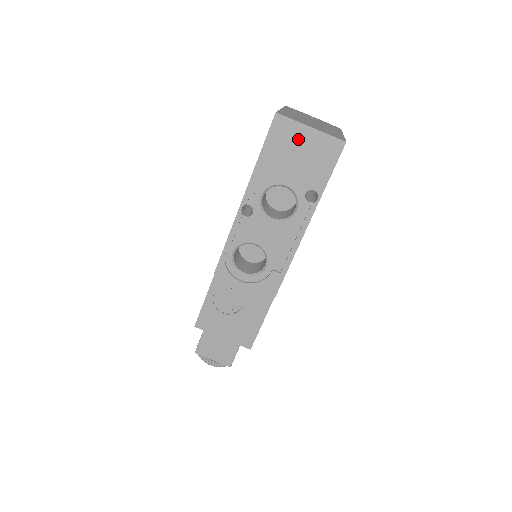
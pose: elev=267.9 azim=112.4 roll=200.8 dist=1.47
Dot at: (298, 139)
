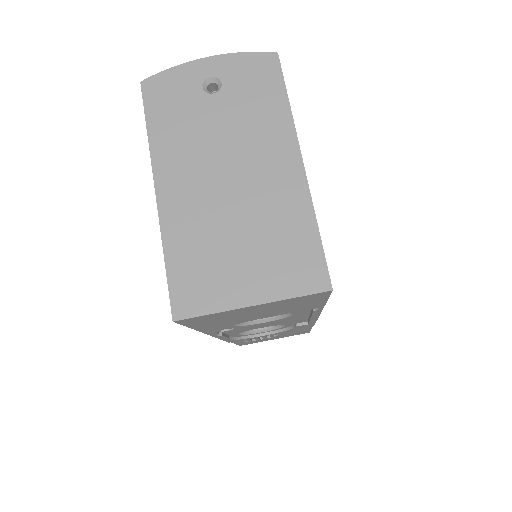
Dot at: (240, 313)
